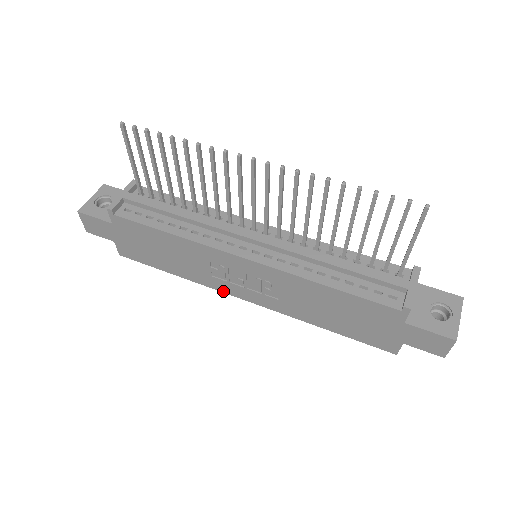
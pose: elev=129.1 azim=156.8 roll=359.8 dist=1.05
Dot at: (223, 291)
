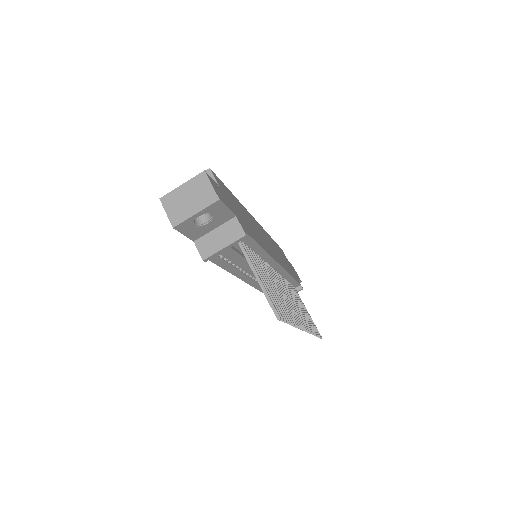
Dot at: occluded
